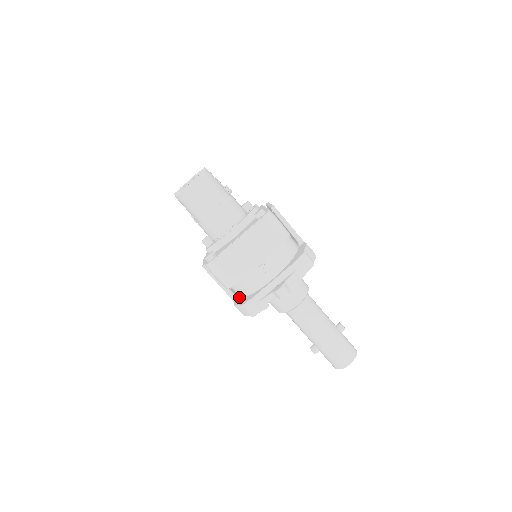
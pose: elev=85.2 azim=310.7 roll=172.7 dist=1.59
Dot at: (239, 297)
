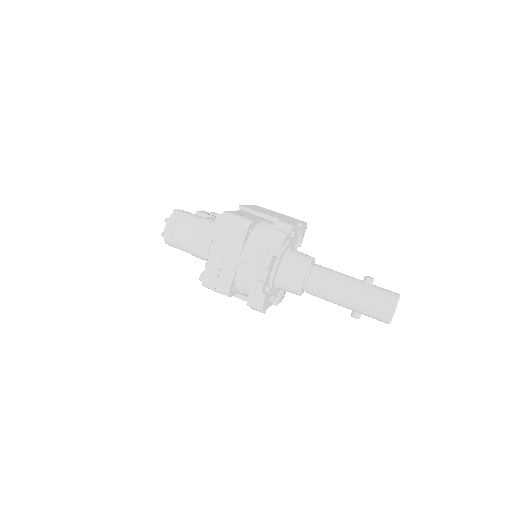
Dot at: occluded
